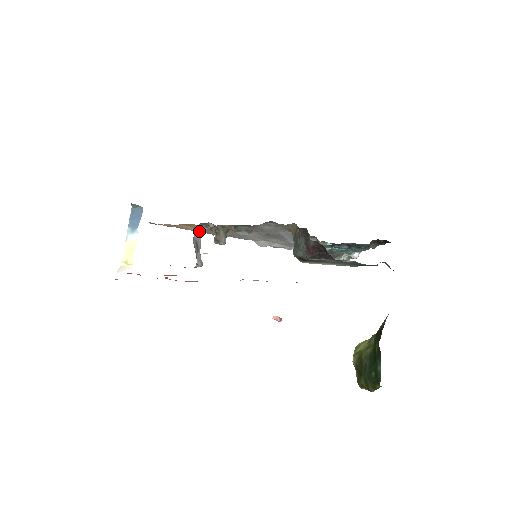
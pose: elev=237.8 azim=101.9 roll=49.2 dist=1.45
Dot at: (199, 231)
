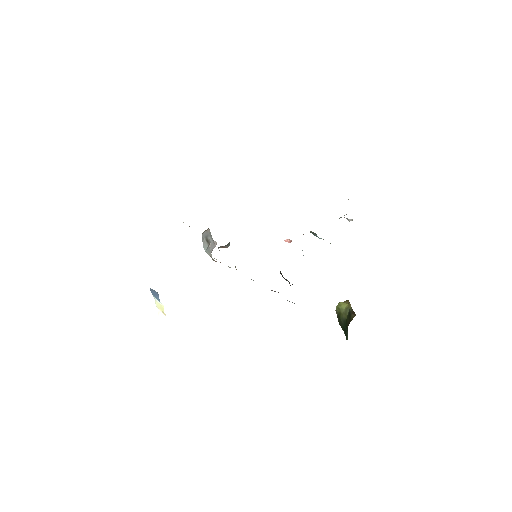
Dot at: (206, 230)
